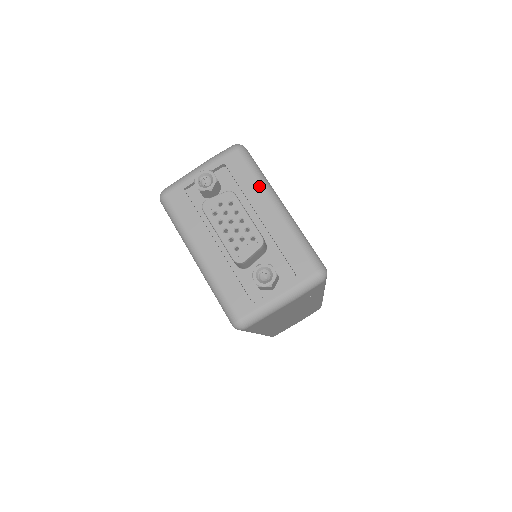
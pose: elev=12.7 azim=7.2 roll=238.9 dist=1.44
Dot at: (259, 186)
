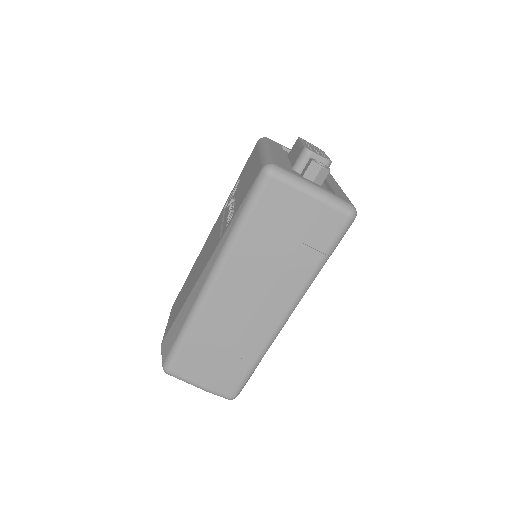
Dot at: (332, 178)
